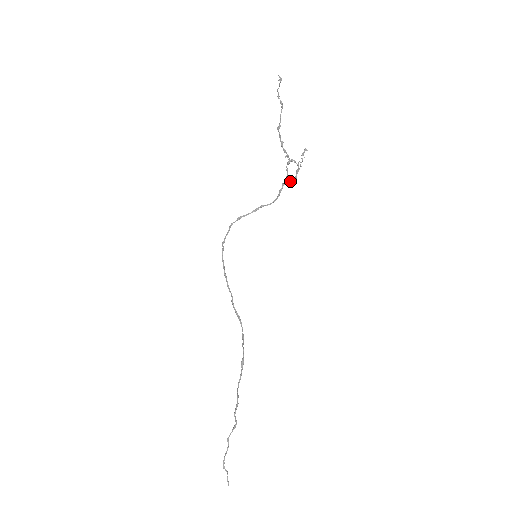
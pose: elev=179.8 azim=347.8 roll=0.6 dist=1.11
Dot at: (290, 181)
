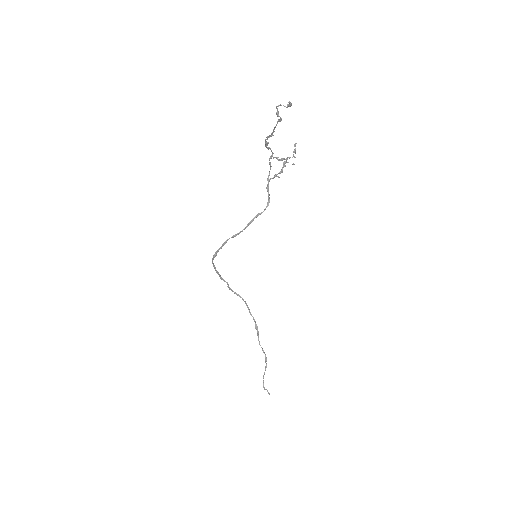
Dot at: (278, 177)
